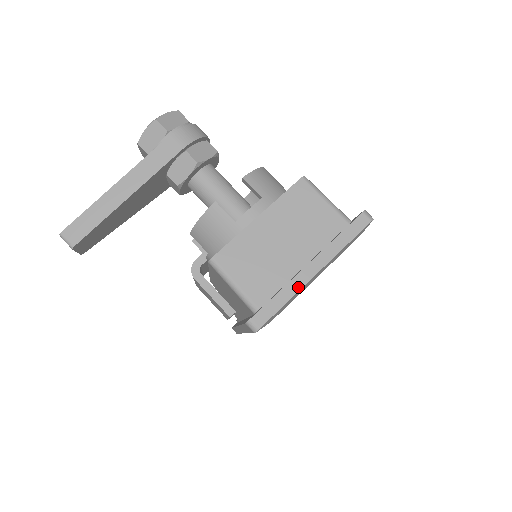
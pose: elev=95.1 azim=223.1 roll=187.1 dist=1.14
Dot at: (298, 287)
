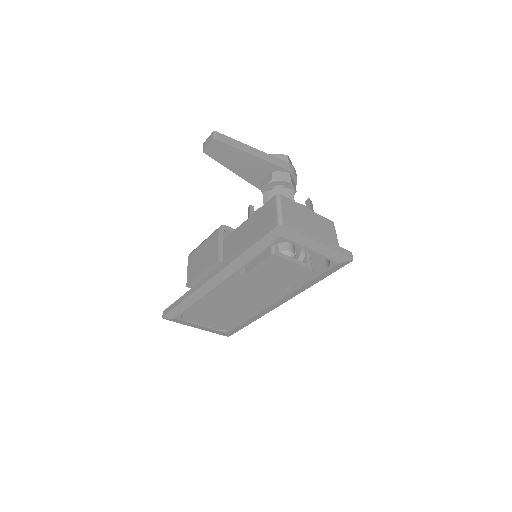
Dot at: (309, 236)
